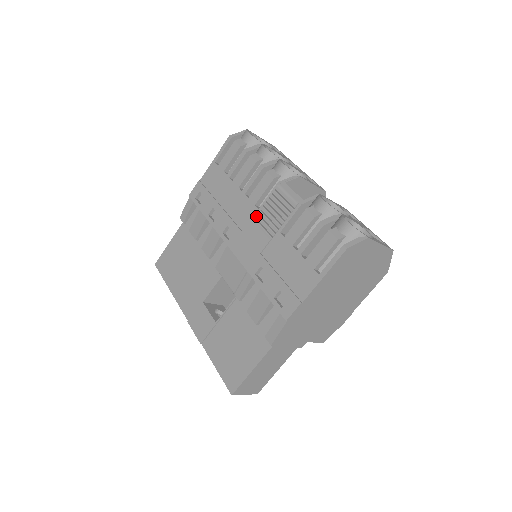
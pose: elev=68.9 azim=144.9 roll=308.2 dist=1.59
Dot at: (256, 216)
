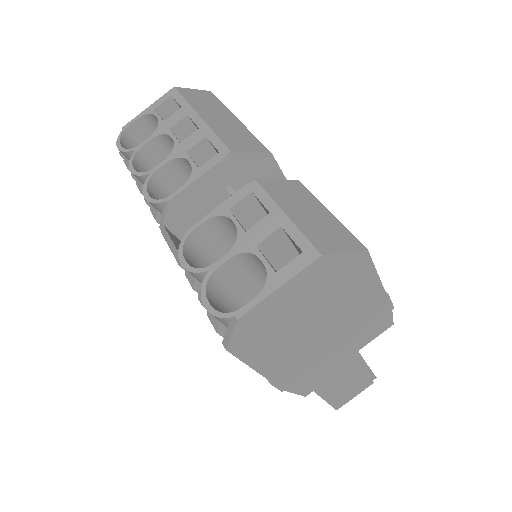
Dot at: occluded
